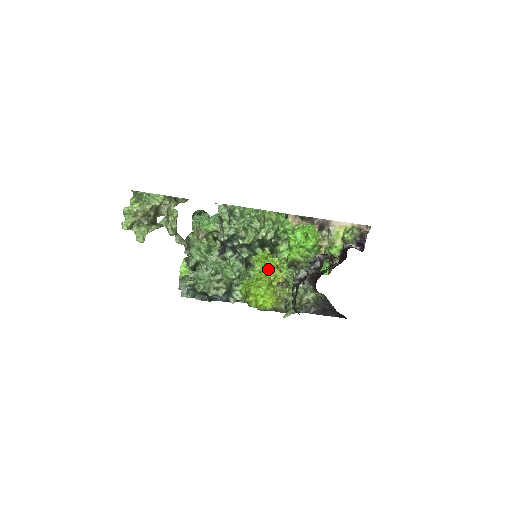
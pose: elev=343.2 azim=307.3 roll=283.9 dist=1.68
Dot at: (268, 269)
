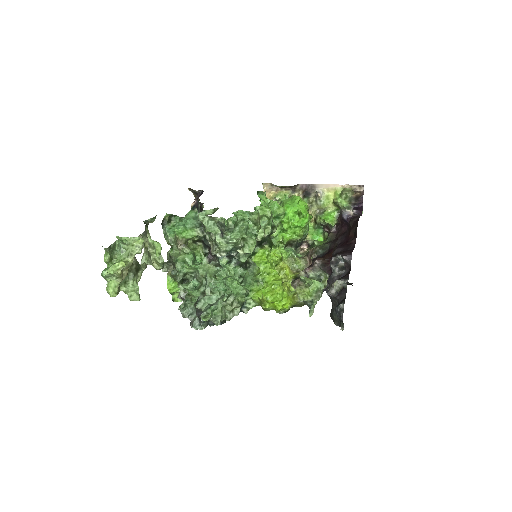
Dot at: (272, 265)
